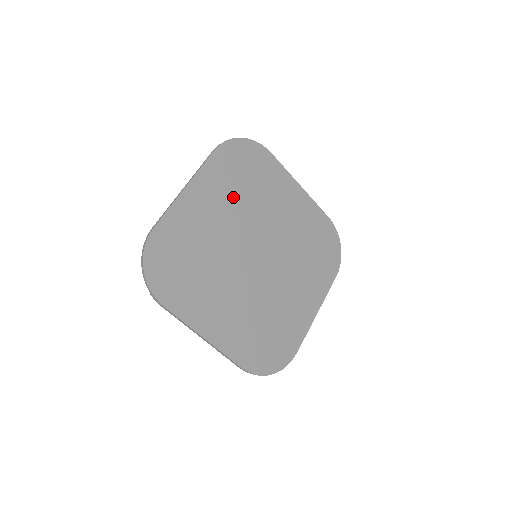
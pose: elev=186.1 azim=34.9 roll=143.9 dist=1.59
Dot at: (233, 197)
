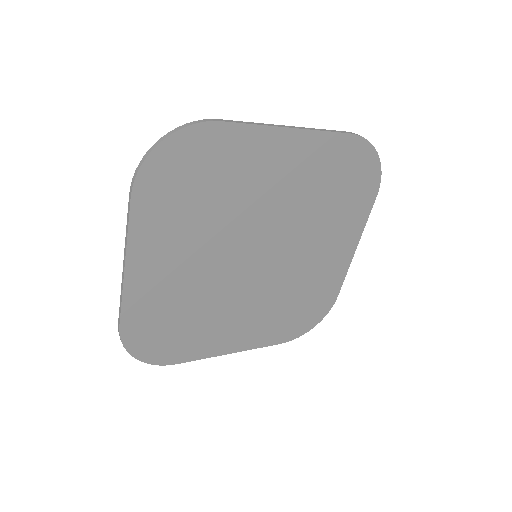
Dot at: (193, 227)
